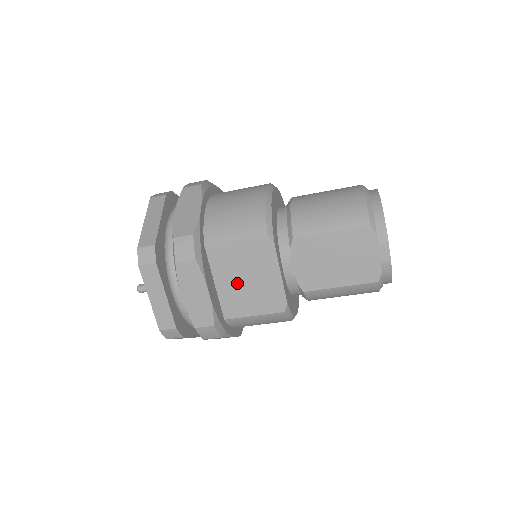
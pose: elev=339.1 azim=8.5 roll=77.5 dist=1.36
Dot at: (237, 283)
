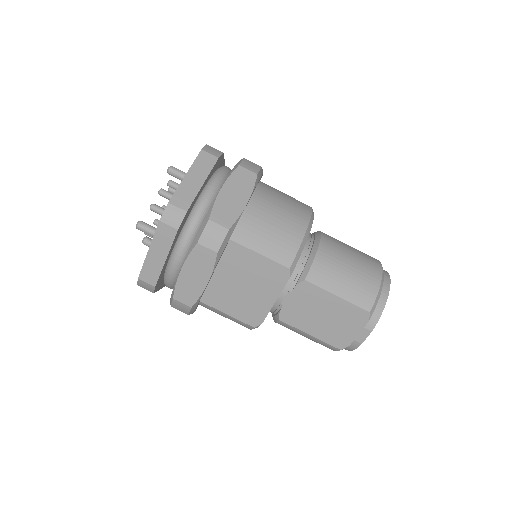
Dot at: (234, 284)
